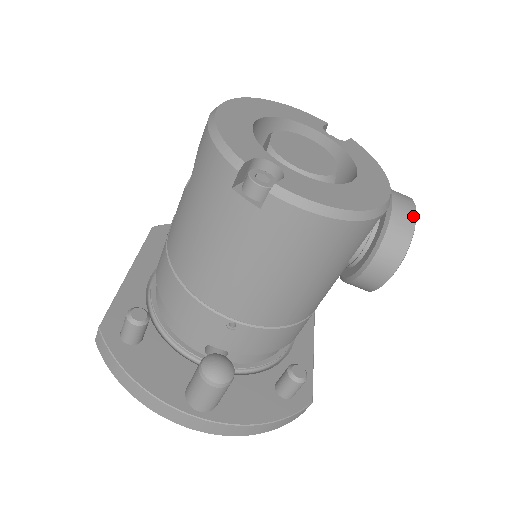
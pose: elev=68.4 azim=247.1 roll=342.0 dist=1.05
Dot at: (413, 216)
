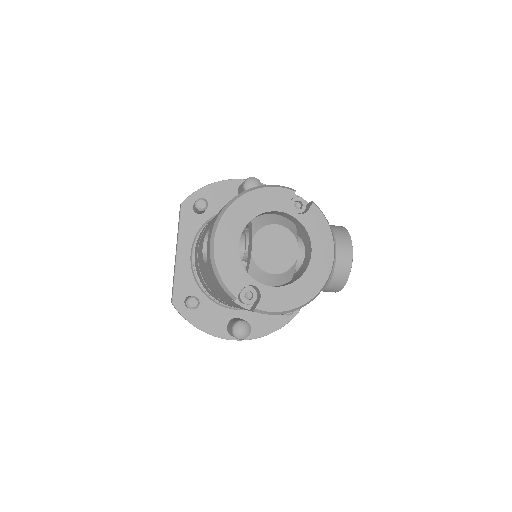
Dot at: (349, 269)
